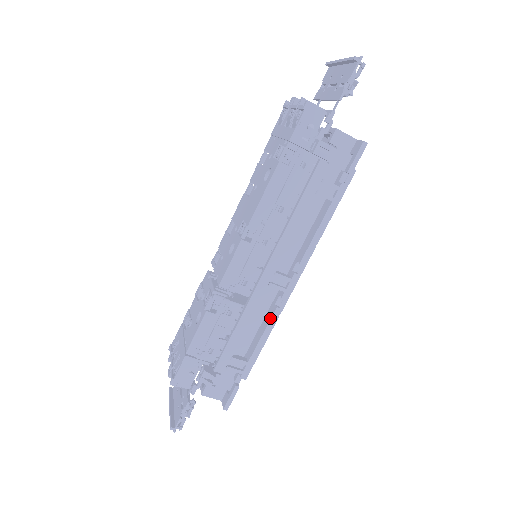
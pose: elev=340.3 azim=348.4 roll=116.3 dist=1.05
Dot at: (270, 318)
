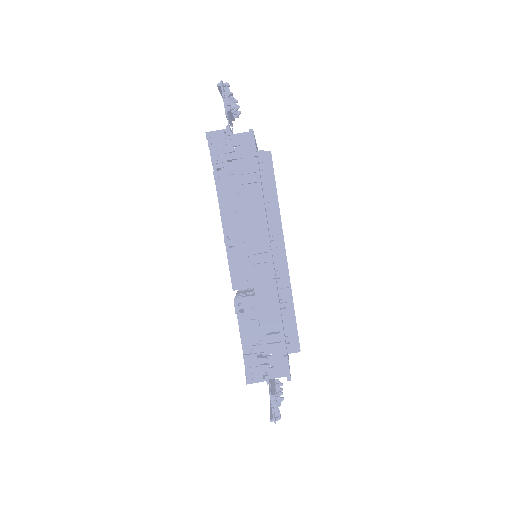
Dot at: occluded
